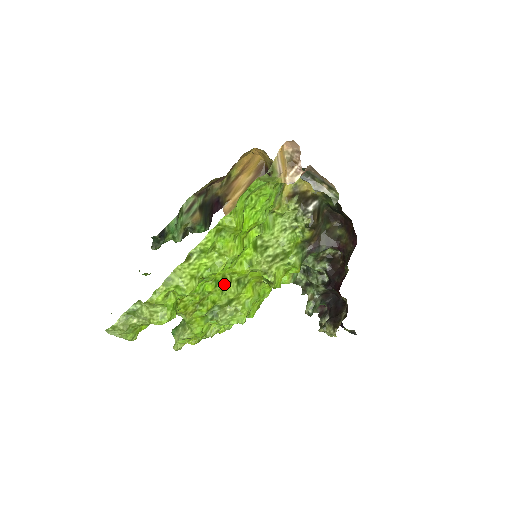
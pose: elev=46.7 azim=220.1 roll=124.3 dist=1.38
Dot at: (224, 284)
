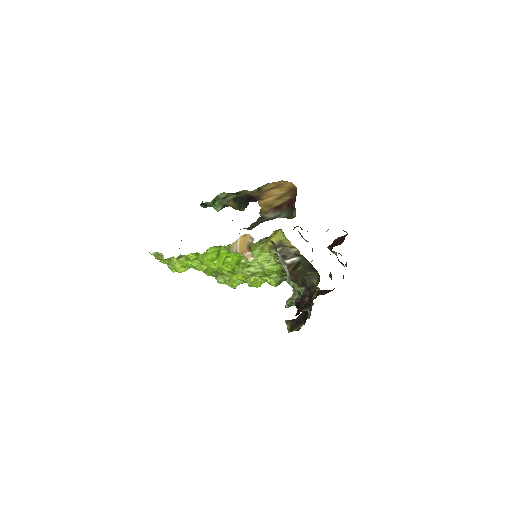
Dot at: (216, 269)
